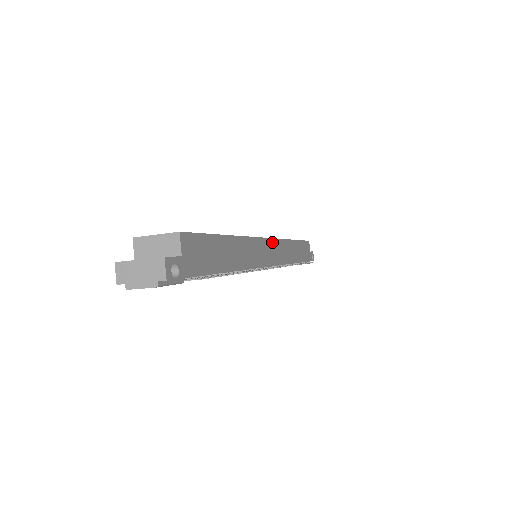
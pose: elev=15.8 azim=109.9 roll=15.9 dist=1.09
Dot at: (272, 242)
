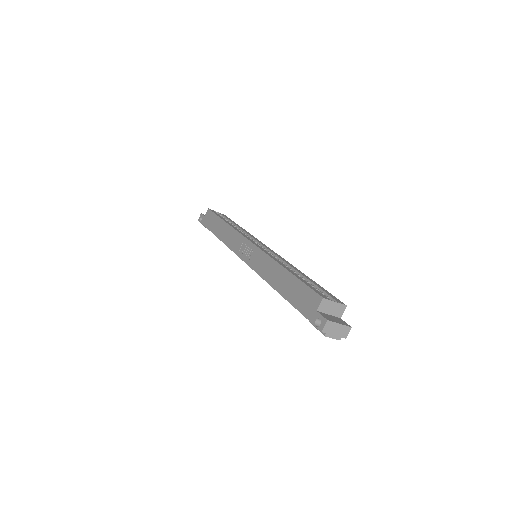
Dot at: occluded
